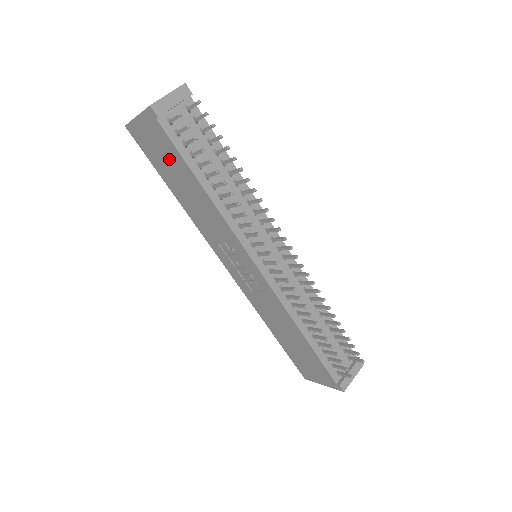
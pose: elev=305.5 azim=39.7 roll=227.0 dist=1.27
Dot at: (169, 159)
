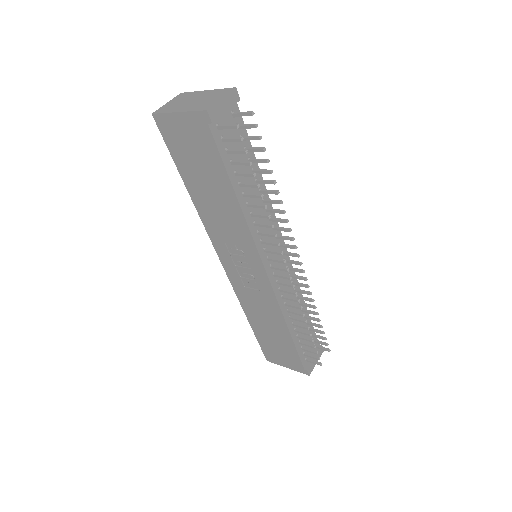
Dot at: (203, 161)
